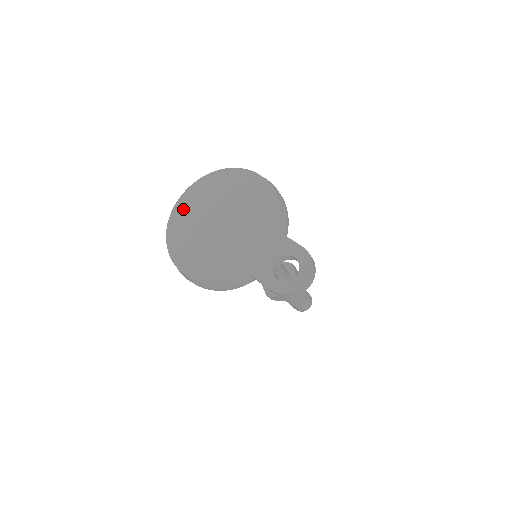
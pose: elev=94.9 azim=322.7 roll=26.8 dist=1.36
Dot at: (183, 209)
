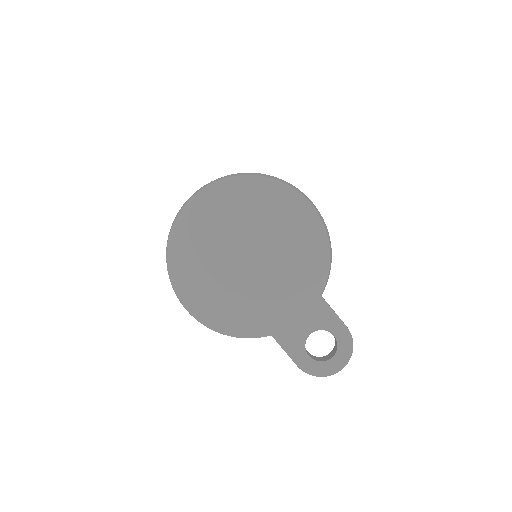
Dot at: (196, 217)
